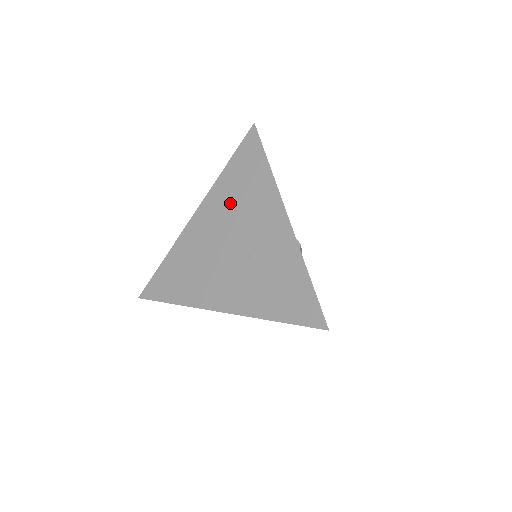
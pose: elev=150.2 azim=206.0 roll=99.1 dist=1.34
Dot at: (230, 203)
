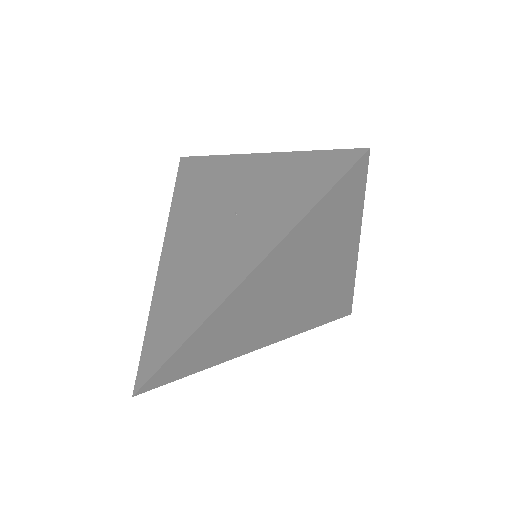
Dot at: (191, 211)
